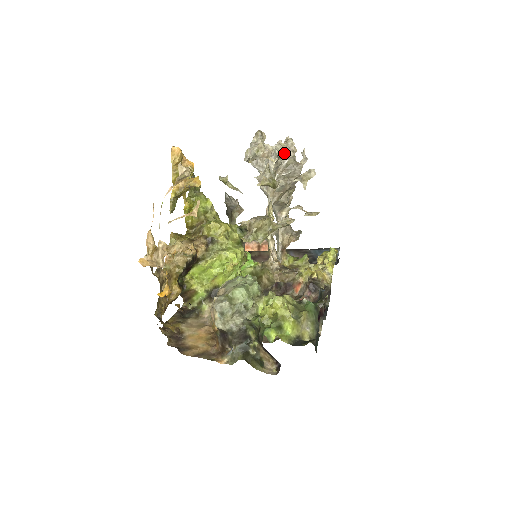
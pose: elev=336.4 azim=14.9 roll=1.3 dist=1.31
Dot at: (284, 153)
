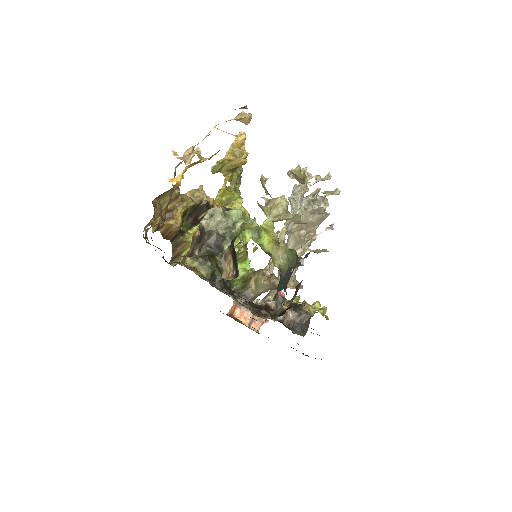
Dot at: (318, 203)
